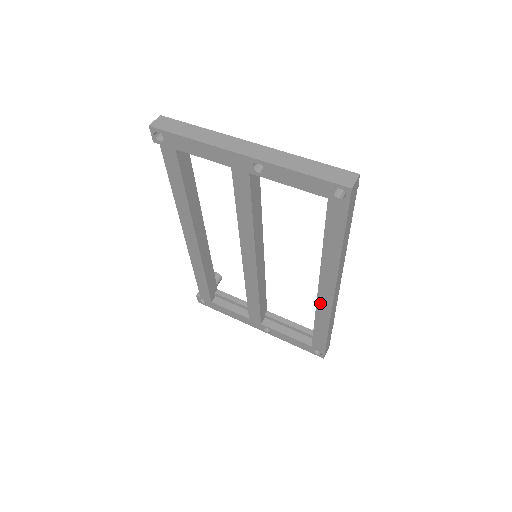
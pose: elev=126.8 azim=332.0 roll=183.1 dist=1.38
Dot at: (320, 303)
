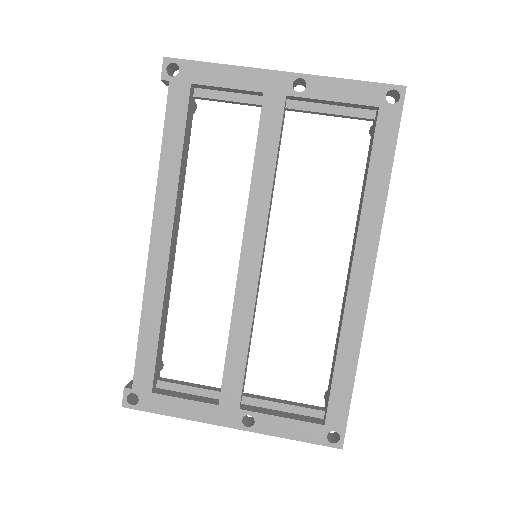
Dot at: (350, 303)
